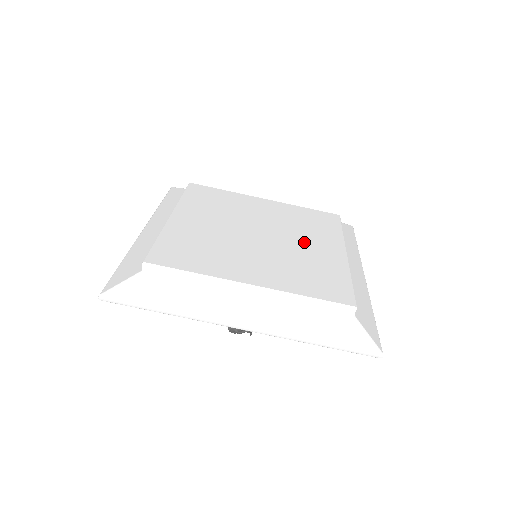
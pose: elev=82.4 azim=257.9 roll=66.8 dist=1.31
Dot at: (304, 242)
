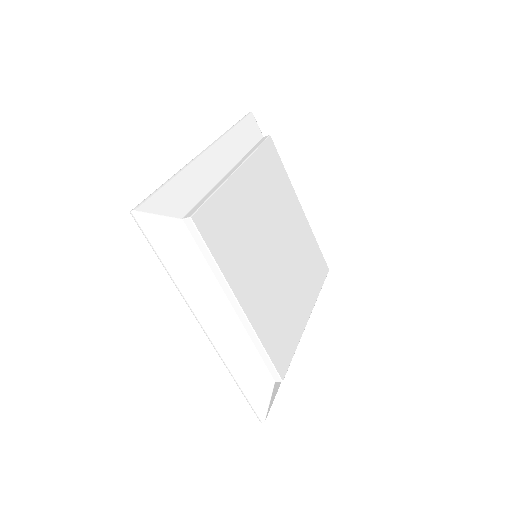
Dot at: (295, 284)
